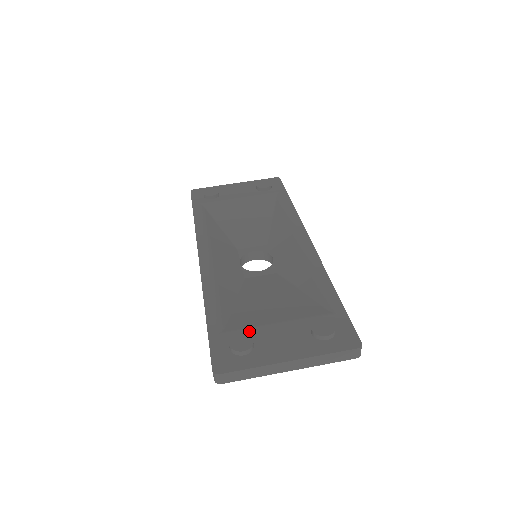
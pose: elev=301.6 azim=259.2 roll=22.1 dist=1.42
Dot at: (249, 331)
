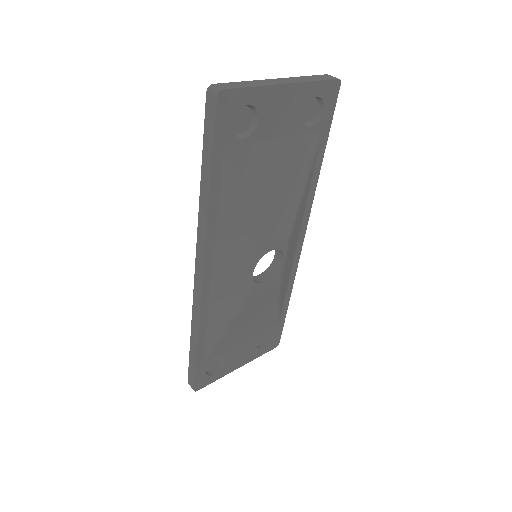
Dot at: occluded
